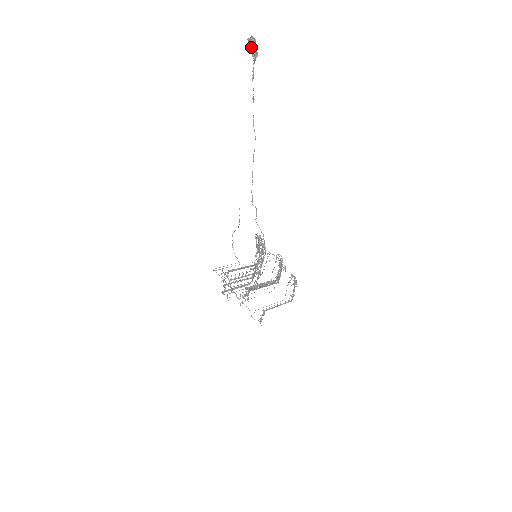
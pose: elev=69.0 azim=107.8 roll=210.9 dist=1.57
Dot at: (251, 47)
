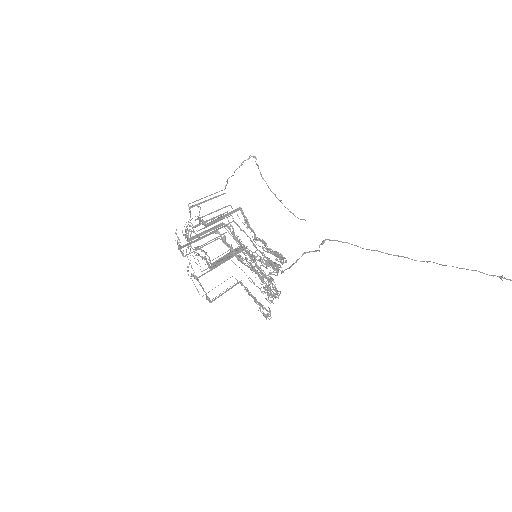
Dot at: out of frame
